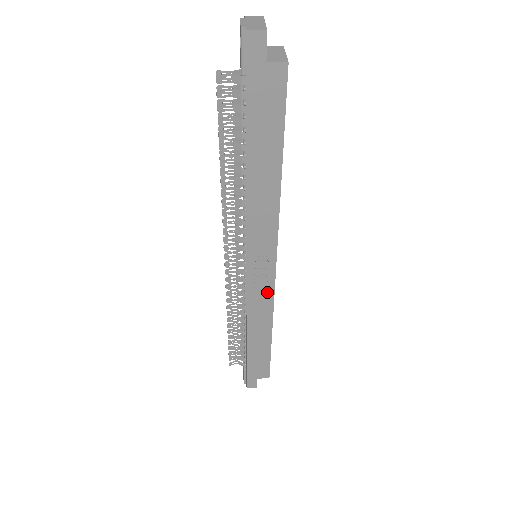
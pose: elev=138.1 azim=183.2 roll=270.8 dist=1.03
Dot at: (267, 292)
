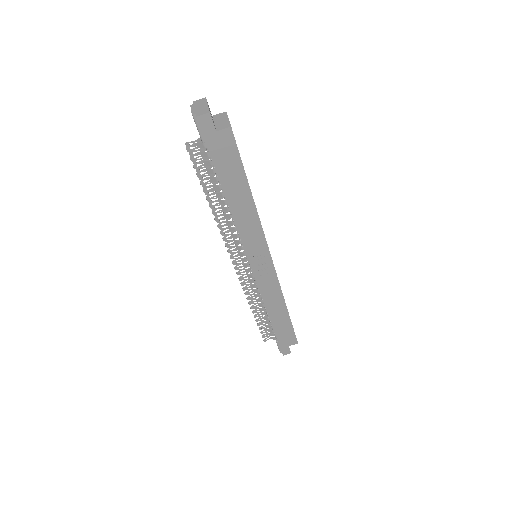
Dot at: (272, 280)
